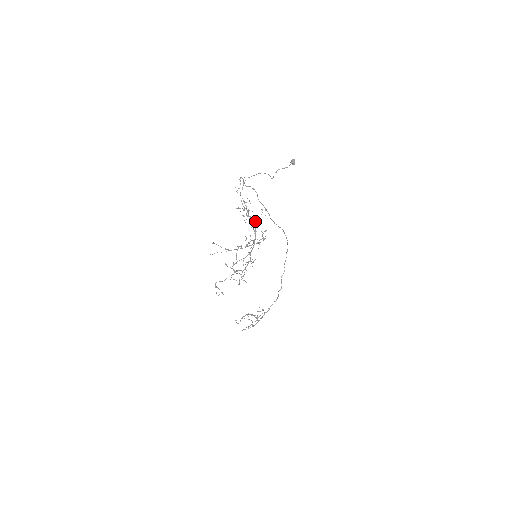
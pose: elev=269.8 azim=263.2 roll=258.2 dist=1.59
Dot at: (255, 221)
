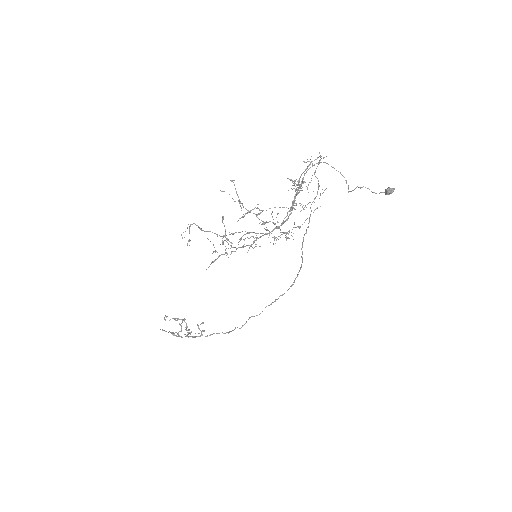
Dot at: occluded
